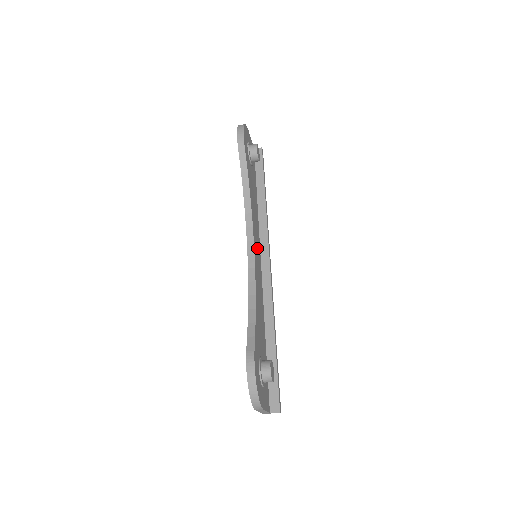
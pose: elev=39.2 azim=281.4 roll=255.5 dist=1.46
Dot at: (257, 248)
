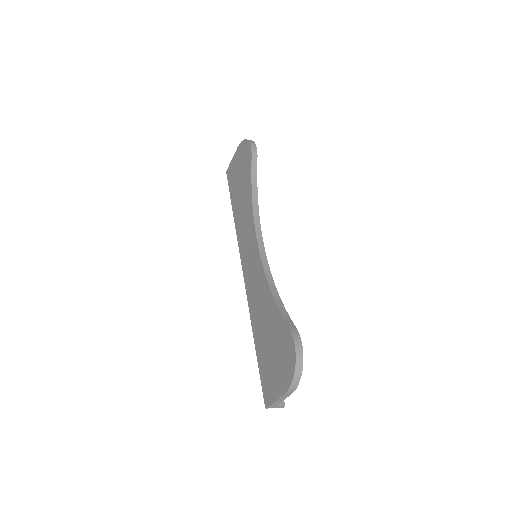
Dot at: occluded
